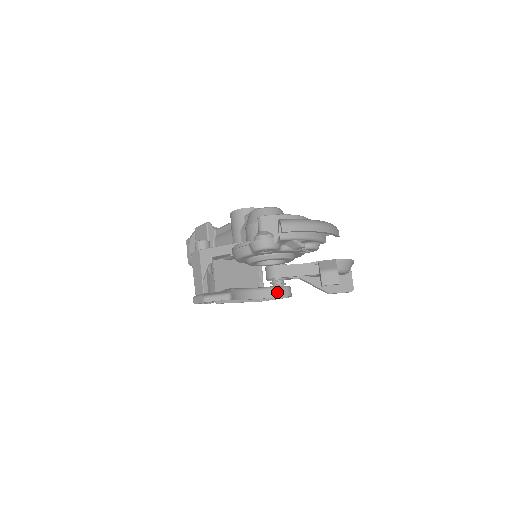
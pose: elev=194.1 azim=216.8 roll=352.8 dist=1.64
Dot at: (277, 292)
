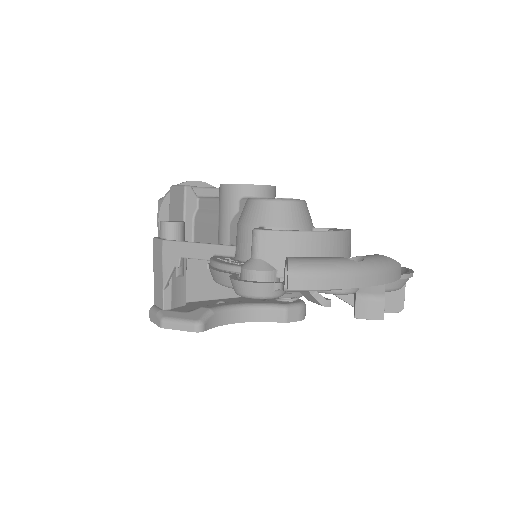
Dot at: (282, 315)
